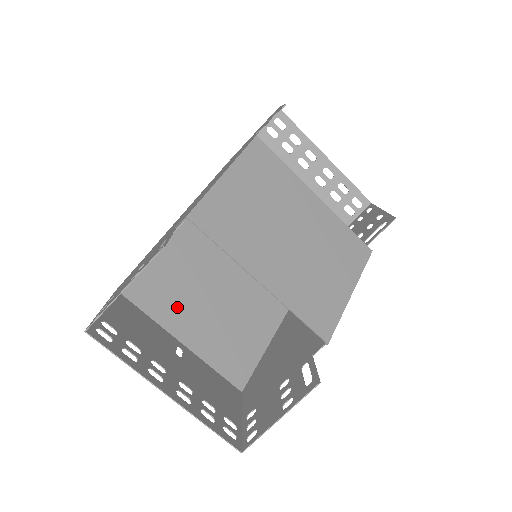
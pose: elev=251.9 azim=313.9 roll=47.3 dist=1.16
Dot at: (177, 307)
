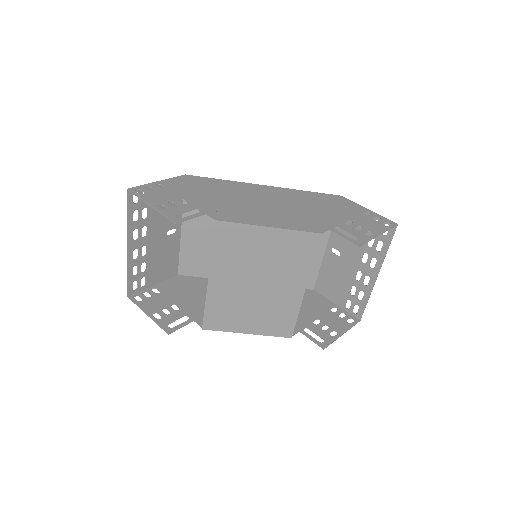
Dot at: occluded
